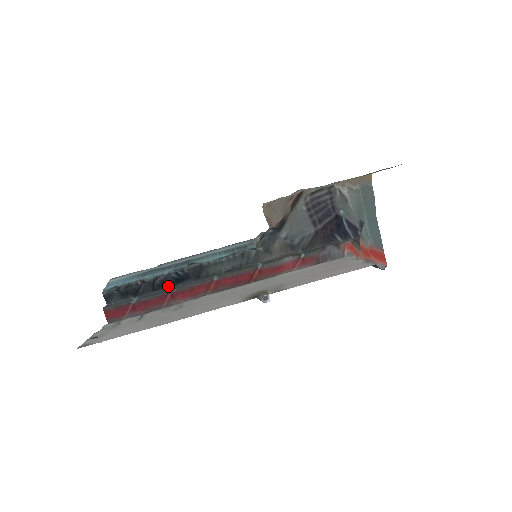
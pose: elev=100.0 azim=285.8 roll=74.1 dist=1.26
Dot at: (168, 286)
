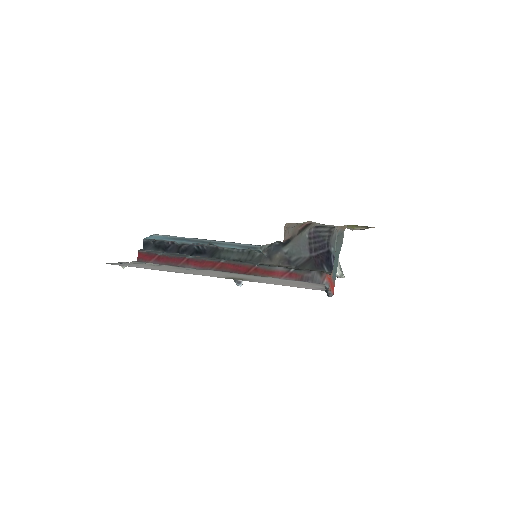
Dot at: (189, 253)
